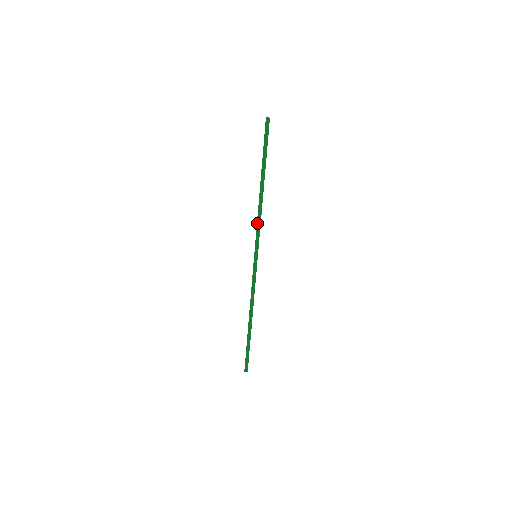
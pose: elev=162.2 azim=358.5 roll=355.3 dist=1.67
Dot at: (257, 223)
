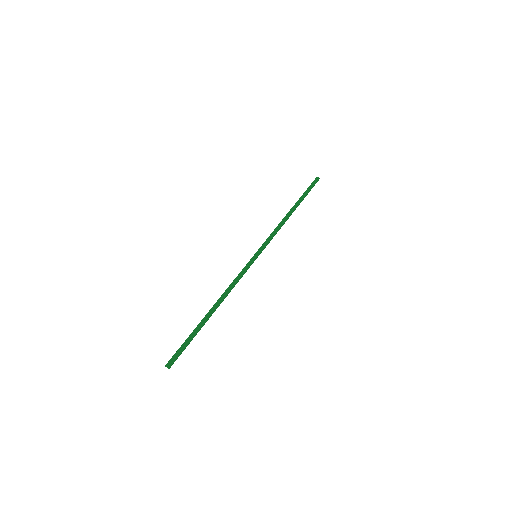
Dot at: (273, 232)
